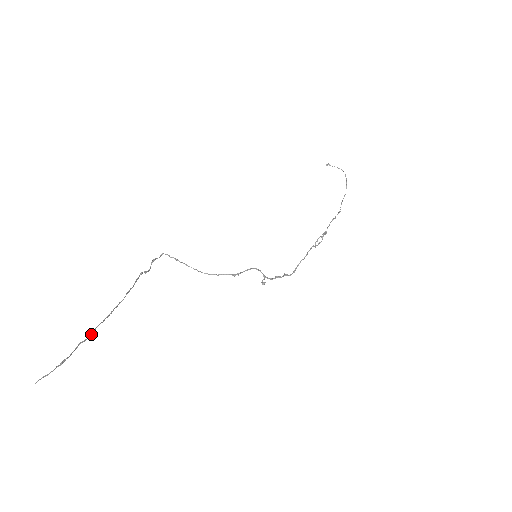
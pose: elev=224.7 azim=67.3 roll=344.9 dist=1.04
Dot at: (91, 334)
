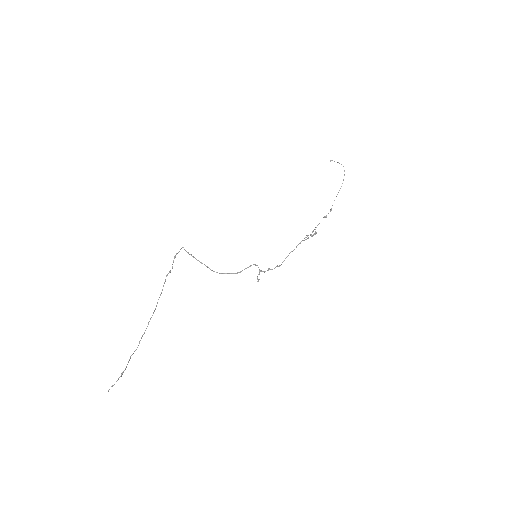
Dot at: occluded
